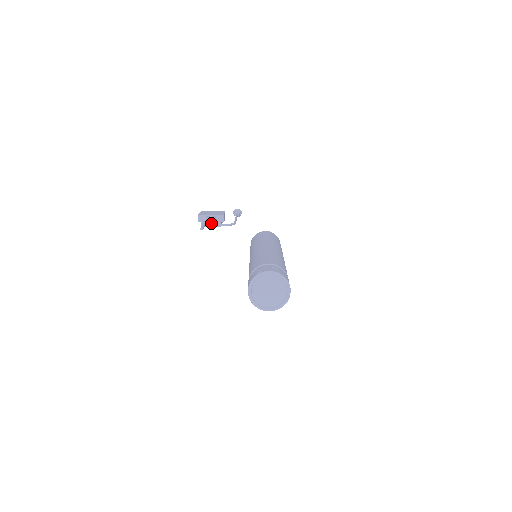
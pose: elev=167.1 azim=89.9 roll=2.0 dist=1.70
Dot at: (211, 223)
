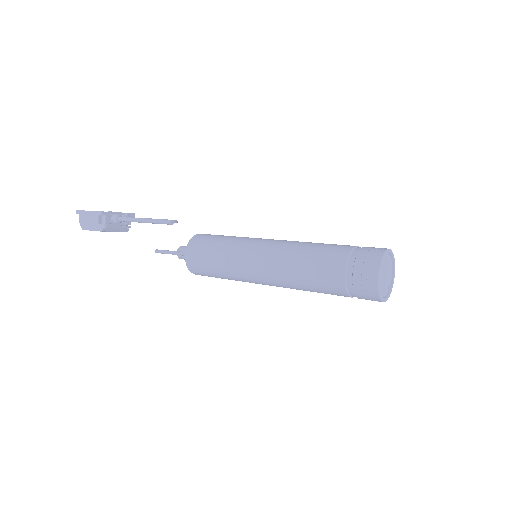
Dot at: occluded
